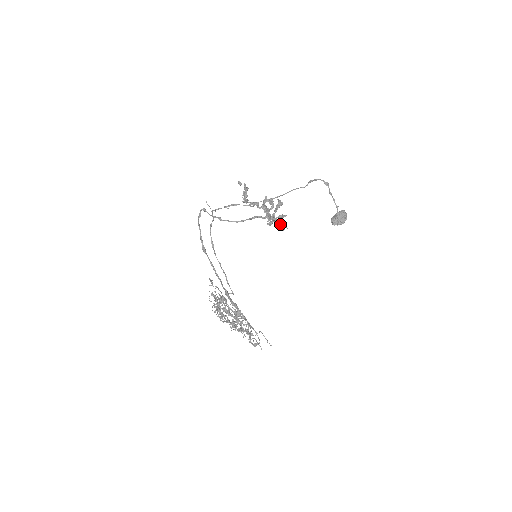
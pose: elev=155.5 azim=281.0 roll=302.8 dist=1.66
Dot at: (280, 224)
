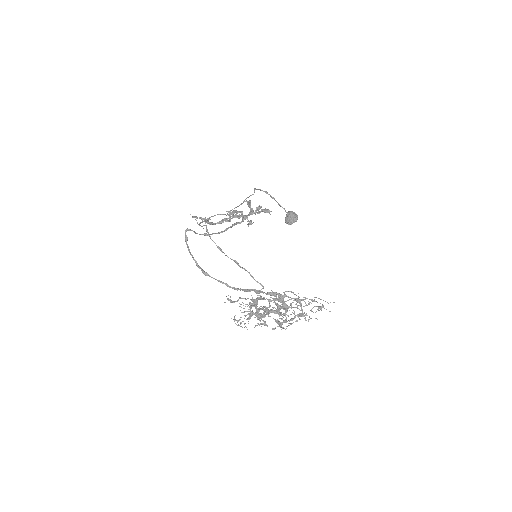
Dot at: (263, 211)
